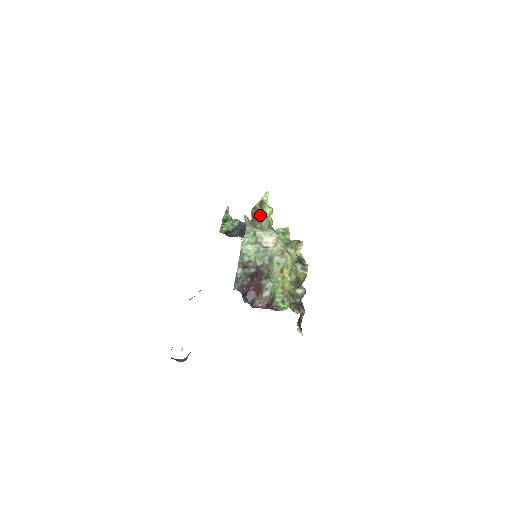
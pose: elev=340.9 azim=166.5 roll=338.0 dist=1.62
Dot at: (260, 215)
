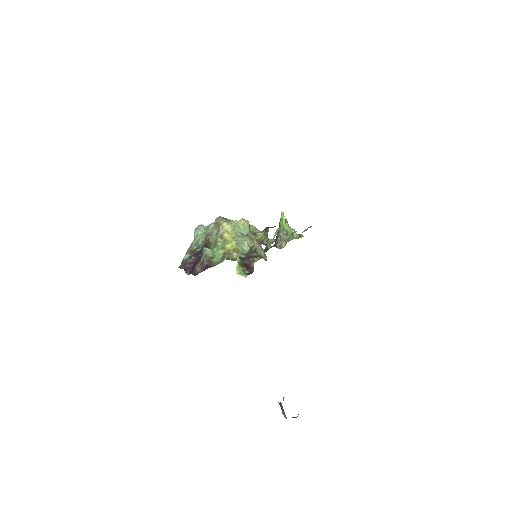
Dot at: (279, 231)
